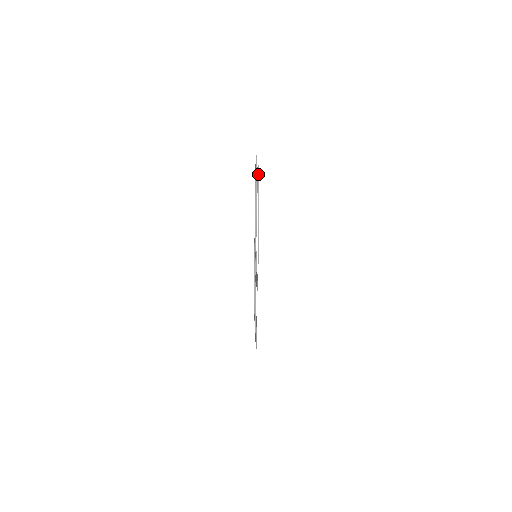
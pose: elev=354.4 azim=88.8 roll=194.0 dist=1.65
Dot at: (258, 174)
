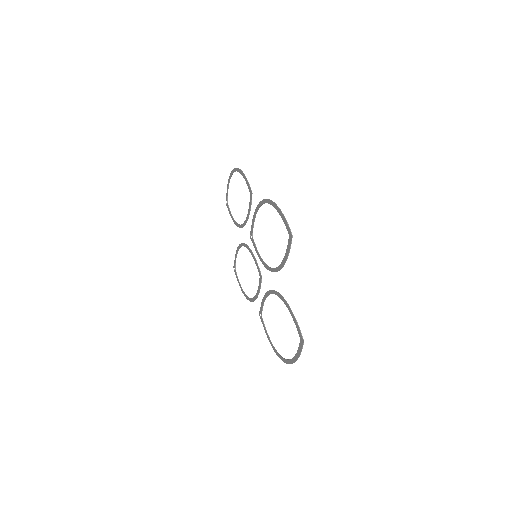
Dot at: (300, 354)
